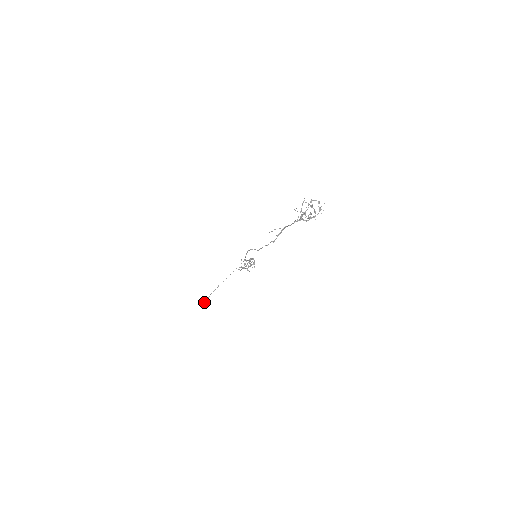
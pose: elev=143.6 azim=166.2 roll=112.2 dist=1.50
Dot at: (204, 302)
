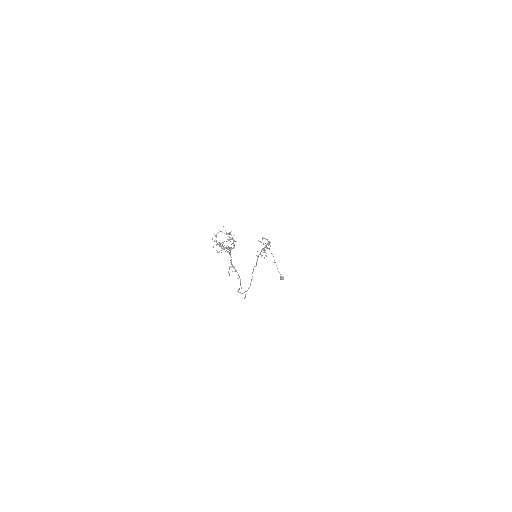
Dot at: (282, 279)
